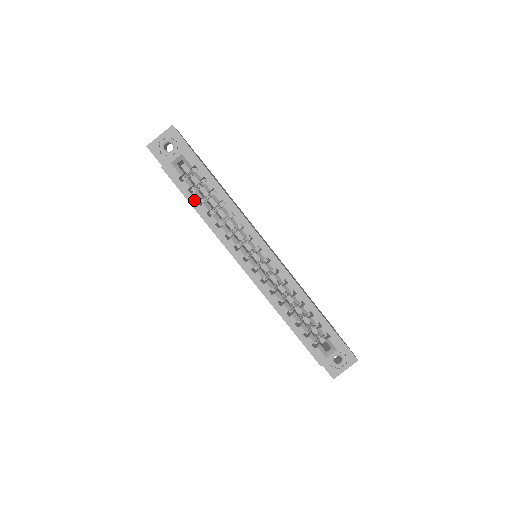
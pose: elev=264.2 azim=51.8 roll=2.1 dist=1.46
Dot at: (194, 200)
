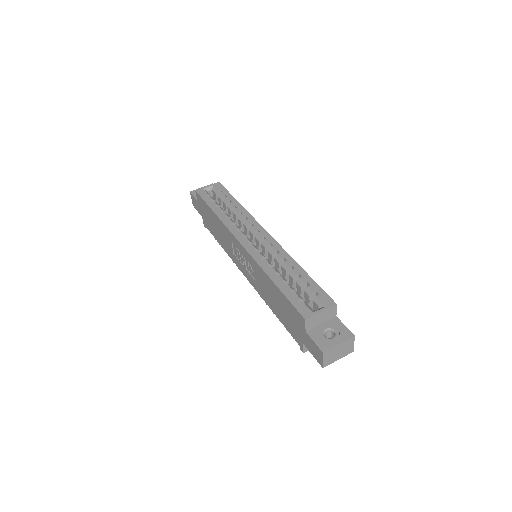
Dot at: (213, 205)
